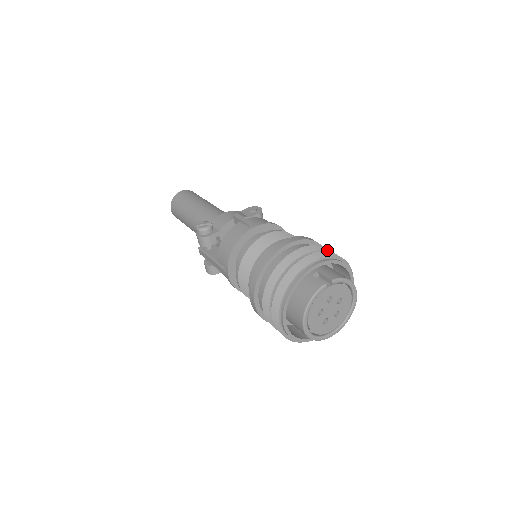
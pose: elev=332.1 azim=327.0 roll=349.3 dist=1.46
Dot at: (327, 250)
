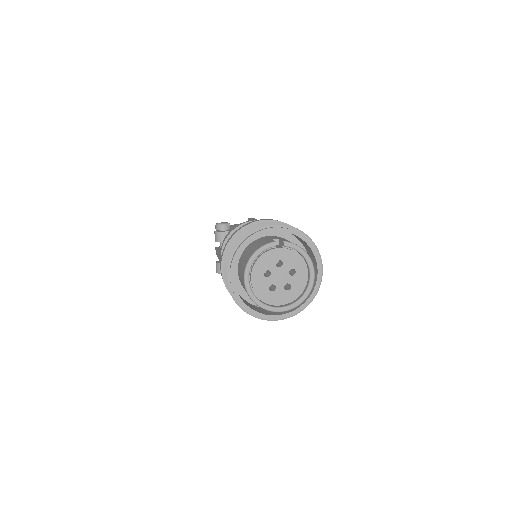
Dot at: occluded
